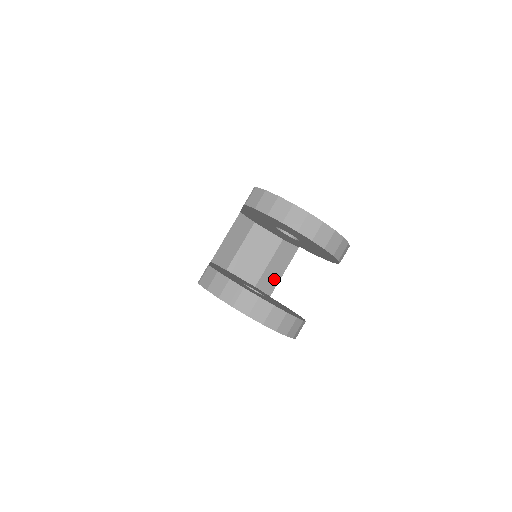
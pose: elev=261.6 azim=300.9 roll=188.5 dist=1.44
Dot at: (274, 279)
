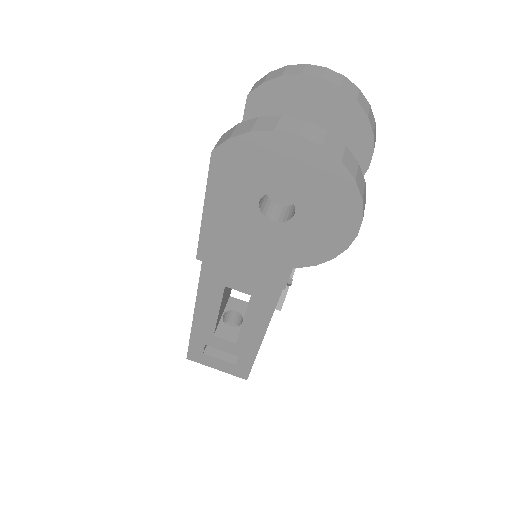
Dot at: occluded
